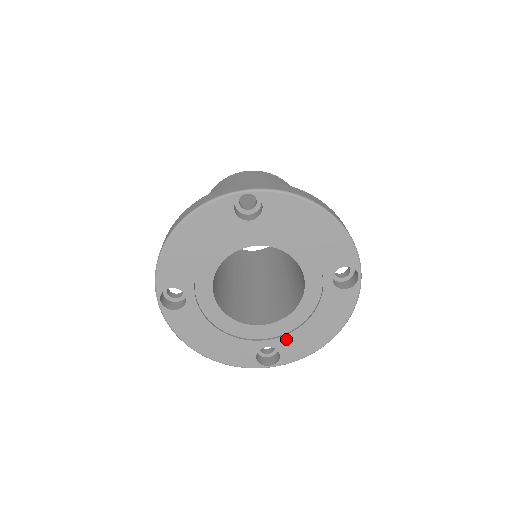
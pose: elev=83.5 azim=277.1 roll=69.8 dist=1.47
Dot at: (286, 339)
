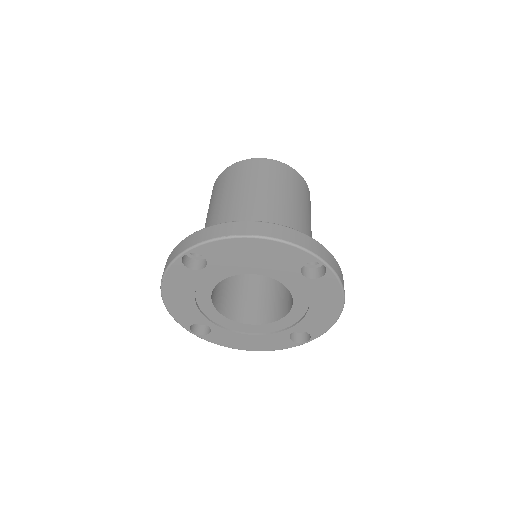
Dot at: (303, 323)
